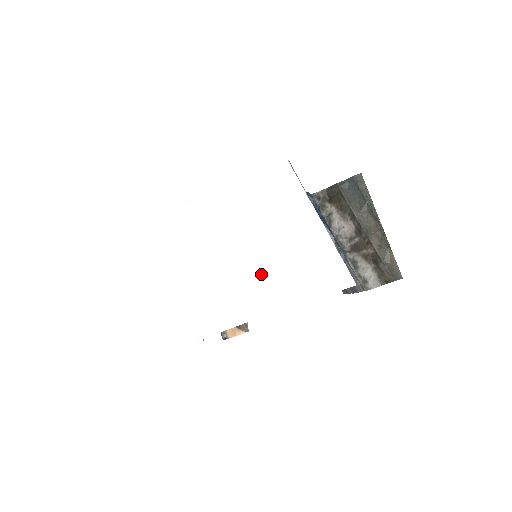
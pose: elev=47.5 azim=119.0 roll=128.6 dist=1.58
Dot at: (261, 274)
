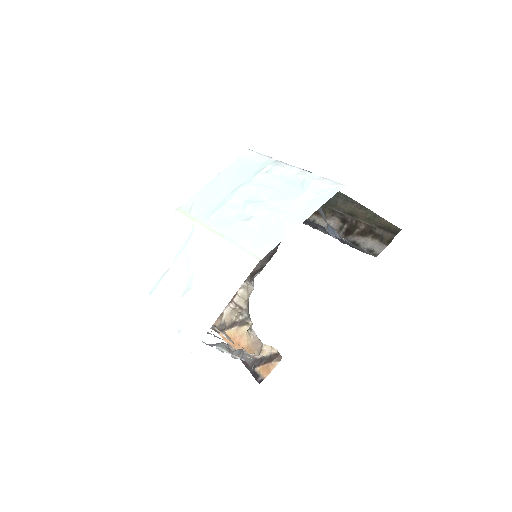
Dot at: (257, 222)
